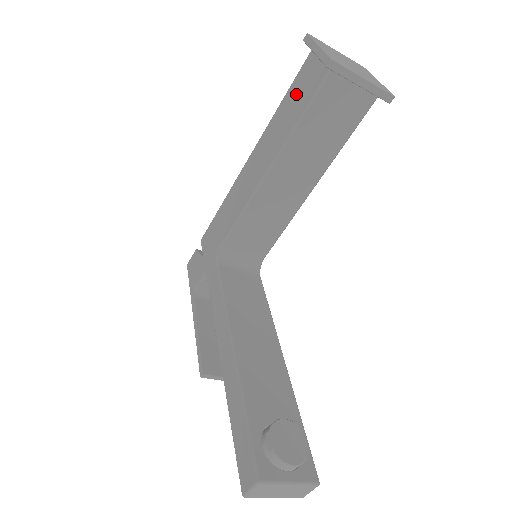
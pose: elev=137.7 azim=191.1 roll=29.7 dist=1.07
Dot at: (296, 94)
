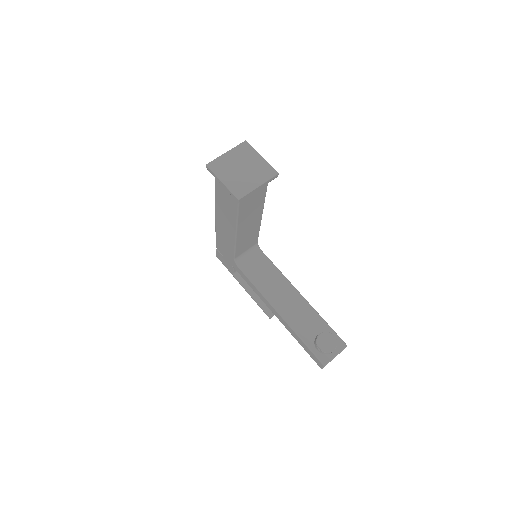
Dot at: (224, 195)
